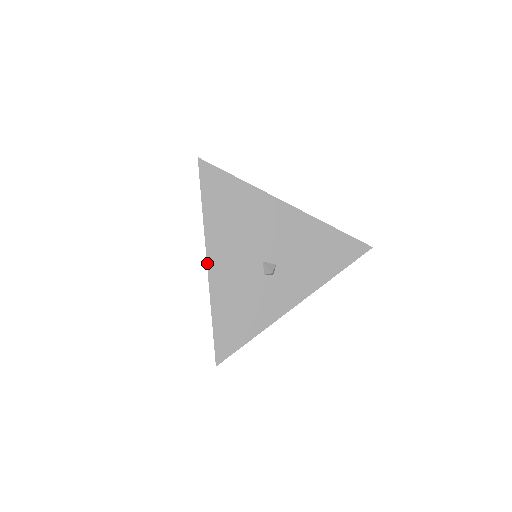
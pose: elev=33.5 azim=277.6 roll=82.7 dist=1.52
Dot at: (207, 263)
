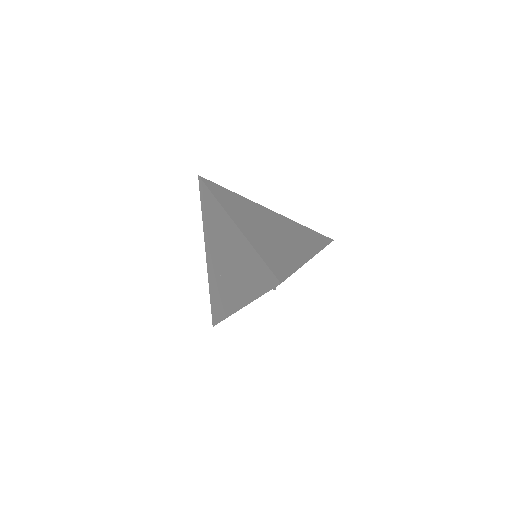
Dot at: occluded
